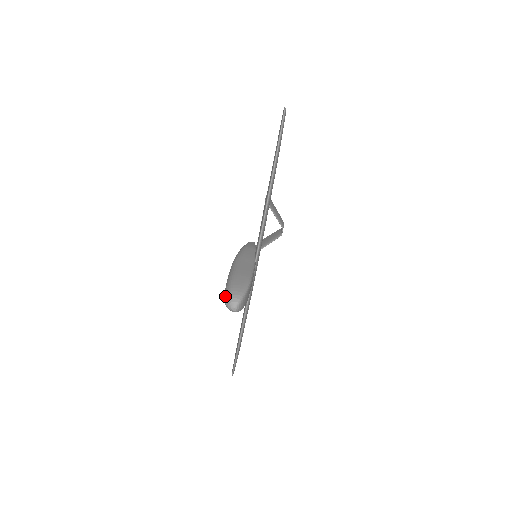
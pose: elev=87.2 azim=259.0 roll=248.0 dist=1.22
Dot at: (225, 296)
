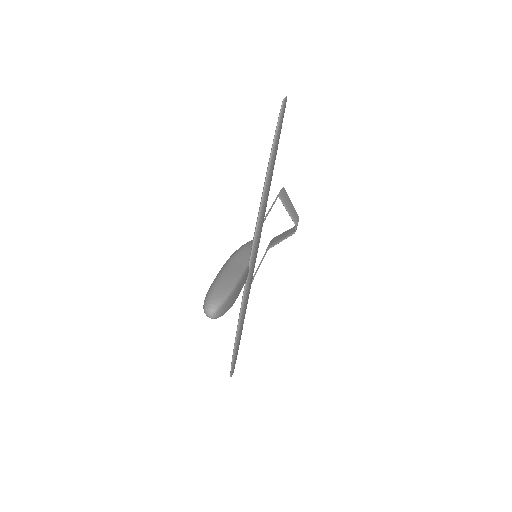
Dot at: (204, 301)
